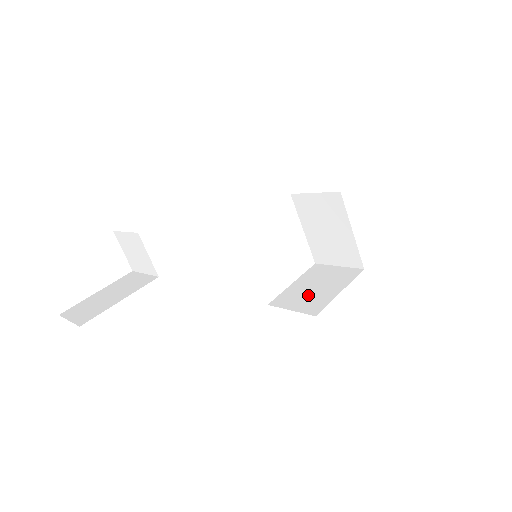
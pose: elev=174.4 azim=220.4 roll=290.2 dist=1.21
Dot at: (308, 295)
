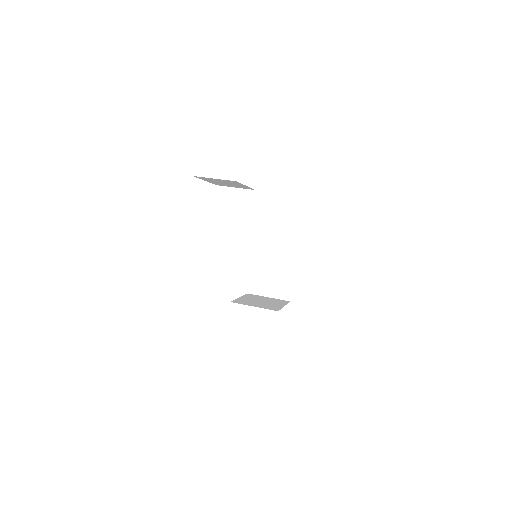
Dot at: (261, 303)
